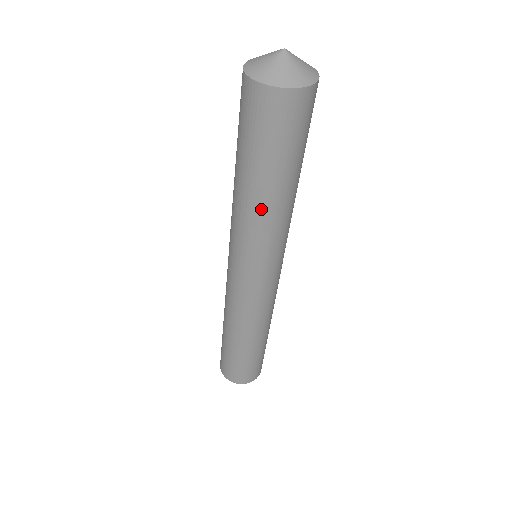
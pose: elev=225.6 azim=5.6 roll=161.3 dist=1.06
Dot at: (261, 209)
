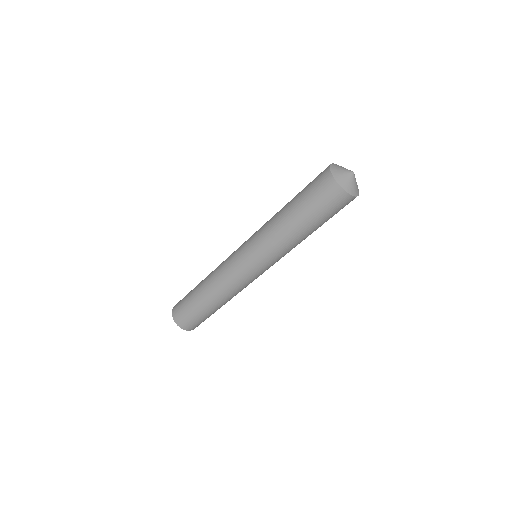
Dot at: (284, 232)
